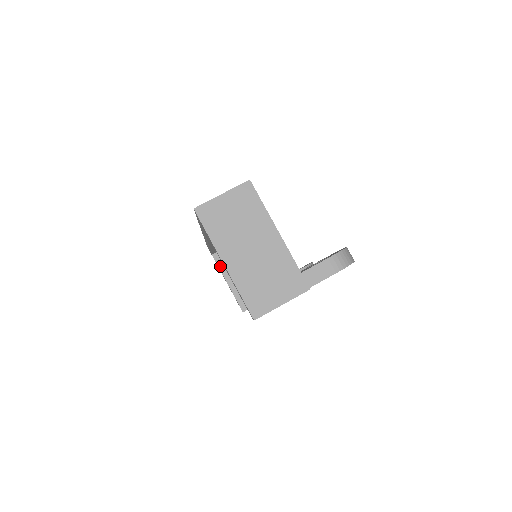
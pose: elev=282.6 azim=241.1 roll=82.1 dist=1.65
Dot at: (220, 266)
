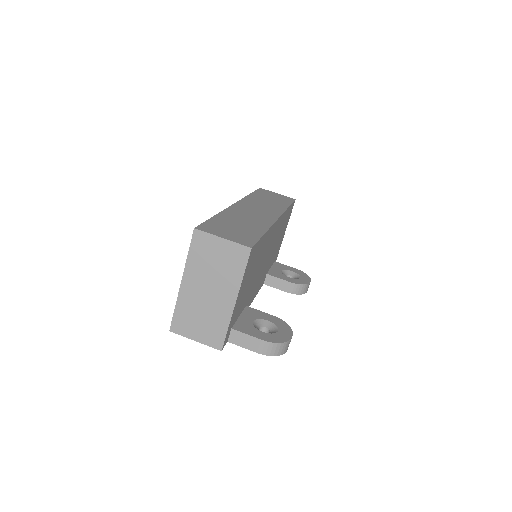
Dot at: occluded
